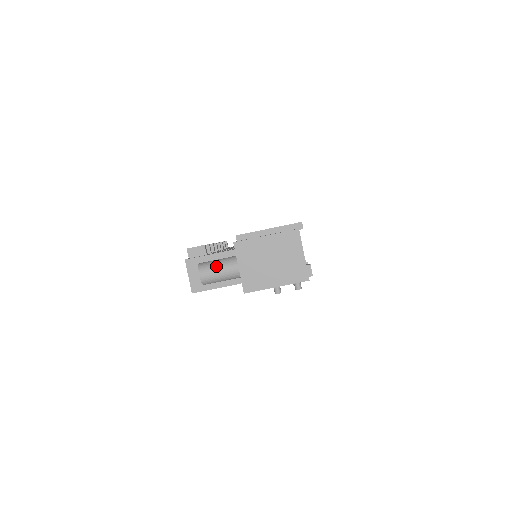
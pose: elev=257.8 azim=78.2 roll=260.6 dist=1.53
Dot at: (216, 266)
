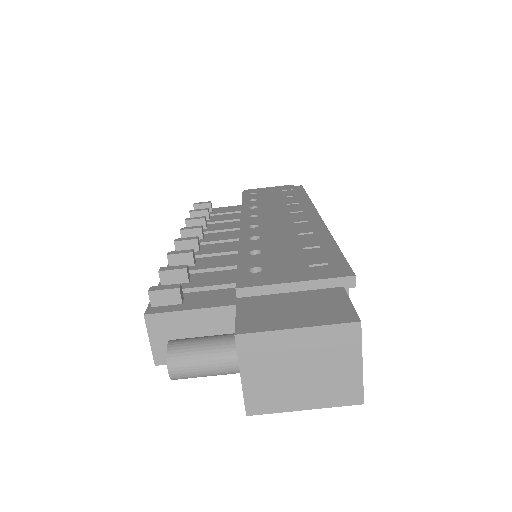
Dot at: (199, 358)
